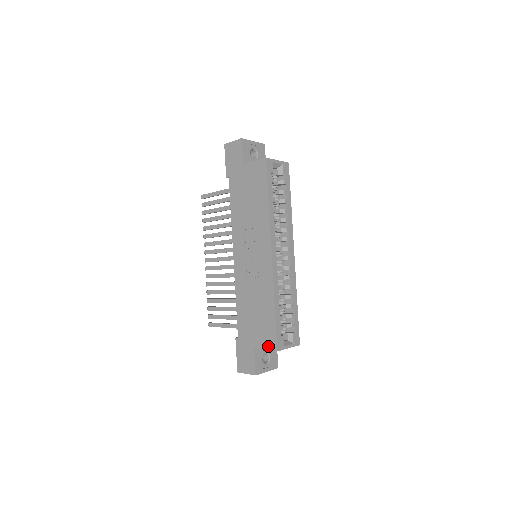
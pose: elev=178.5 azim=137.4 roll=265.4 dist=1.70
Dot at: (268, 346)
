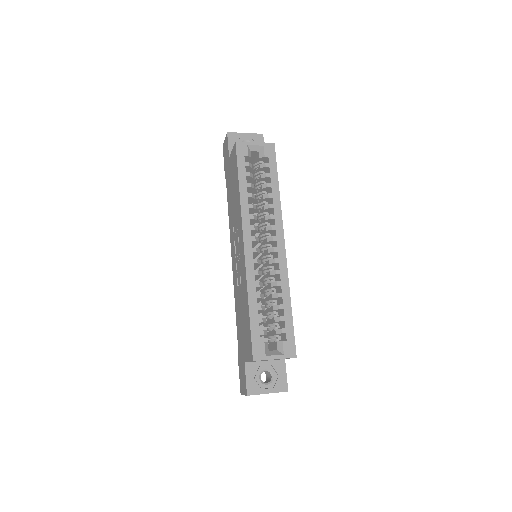
Dot at: (249, 356)
